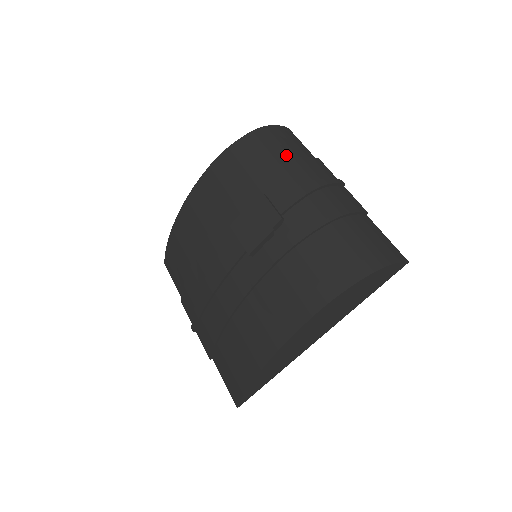
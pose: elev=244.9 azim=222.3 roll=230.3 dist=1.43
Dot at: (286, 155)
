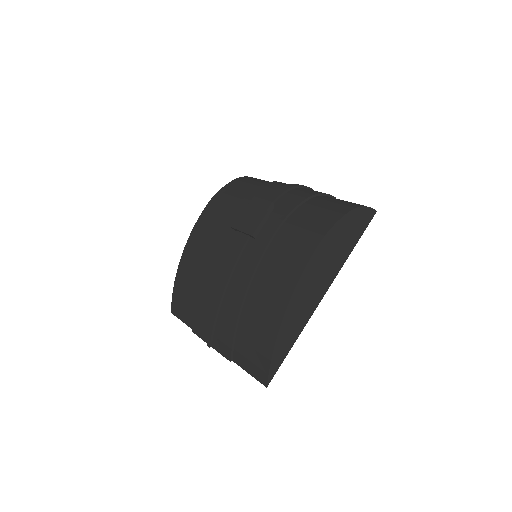
Dot at: (264, 183)
